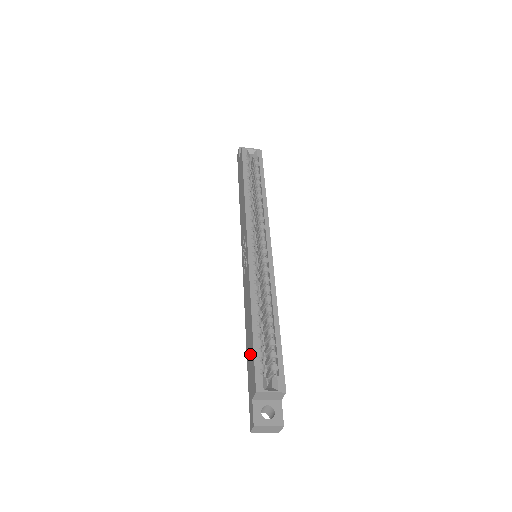
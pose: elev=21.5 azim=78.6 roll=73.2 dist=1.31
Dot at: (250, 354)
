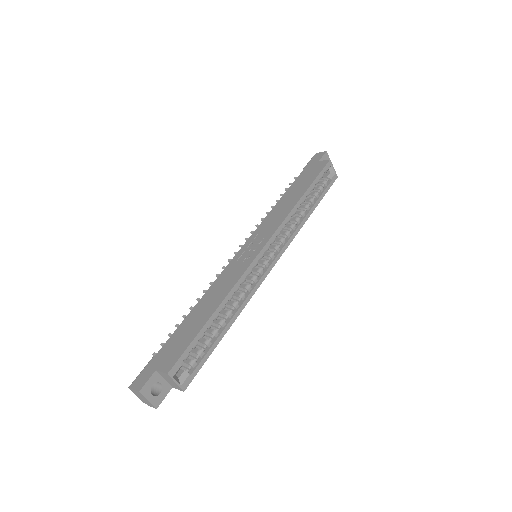
Dot at: (186, 334)
